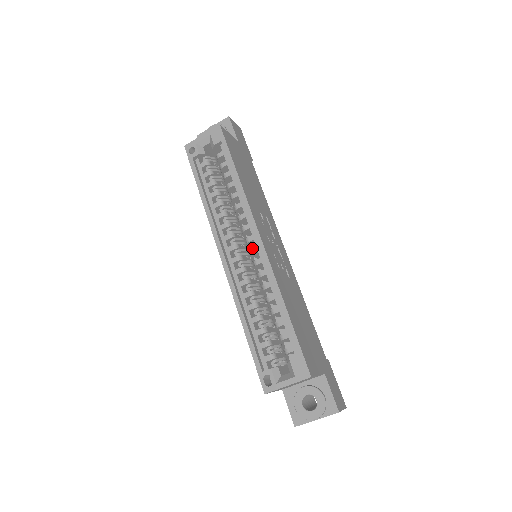
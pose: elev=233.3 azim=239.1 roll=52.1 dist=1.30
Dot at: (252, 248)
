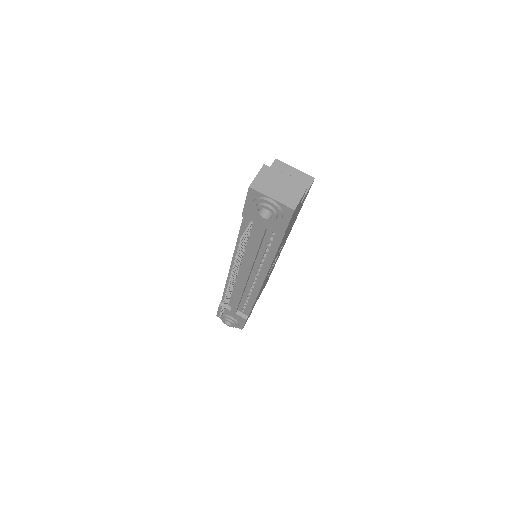
Dot at: occluded
